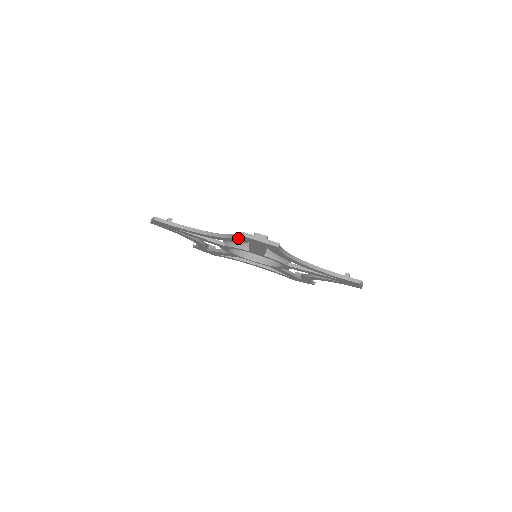
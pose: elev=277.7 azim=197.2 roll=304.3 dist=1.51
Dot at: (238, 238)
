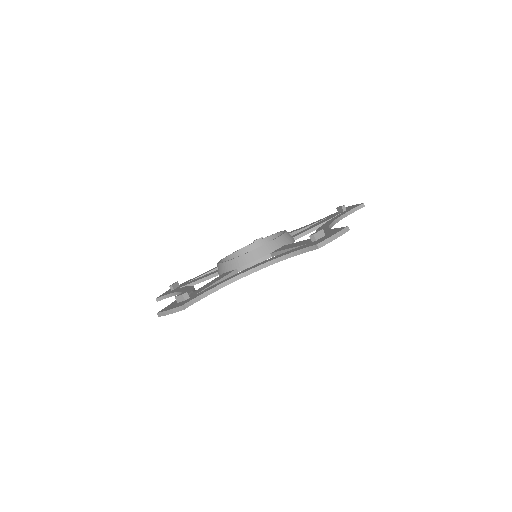
Dot at: occluded
